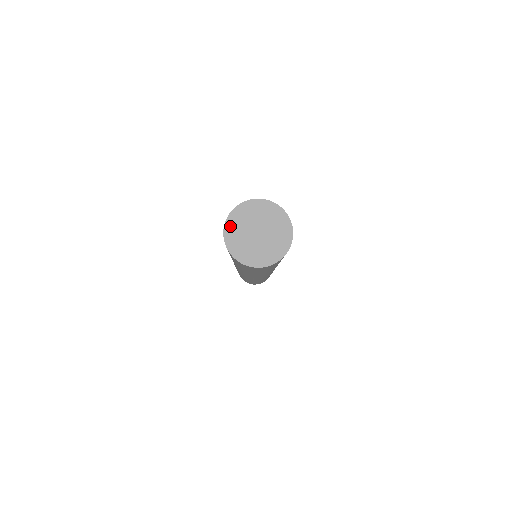
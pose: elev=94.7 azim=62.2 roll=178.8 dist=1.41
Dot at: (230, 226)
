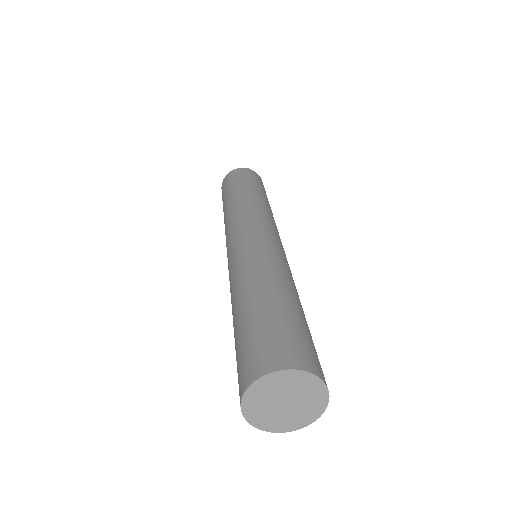
Dot at: (268, 380)
